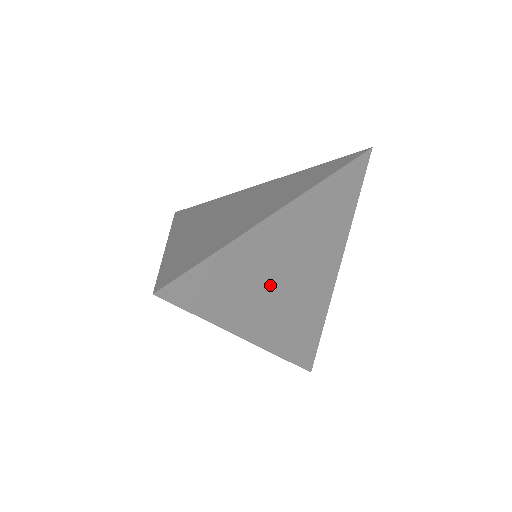
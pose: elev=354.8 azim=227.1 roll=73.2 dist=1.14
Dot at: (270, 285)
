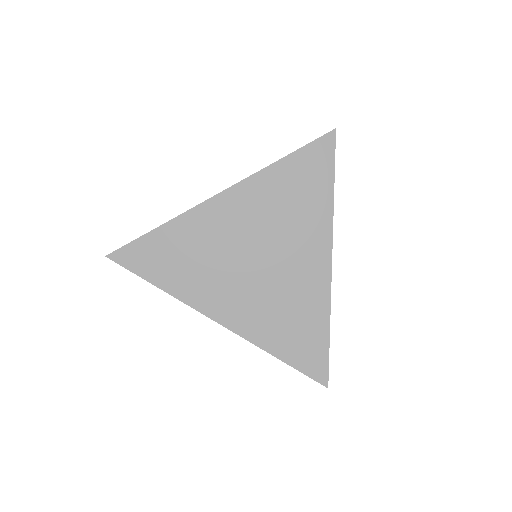
Dot at: (229, 266)
